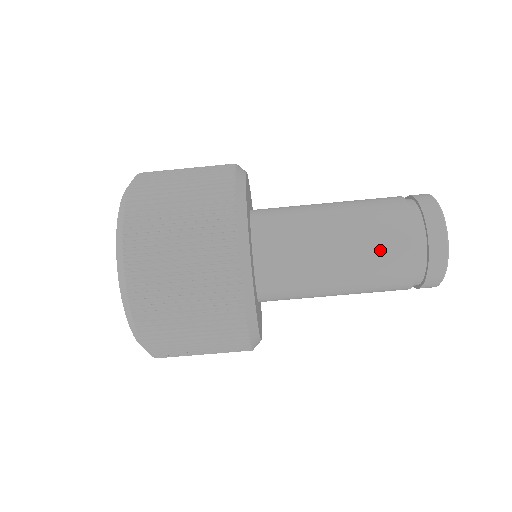
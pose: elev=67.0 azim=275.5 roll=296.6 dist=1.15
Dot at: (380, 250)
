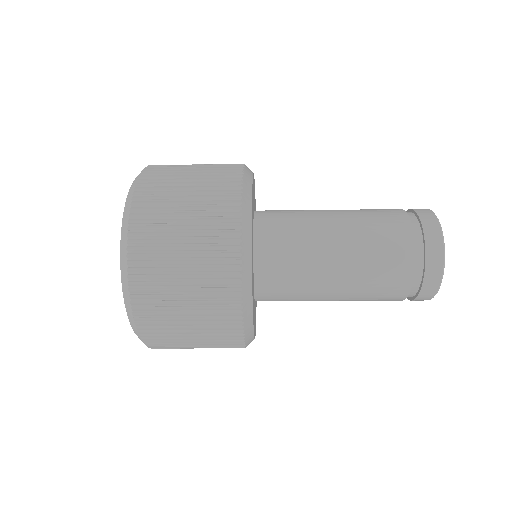
Dot at: occluded
